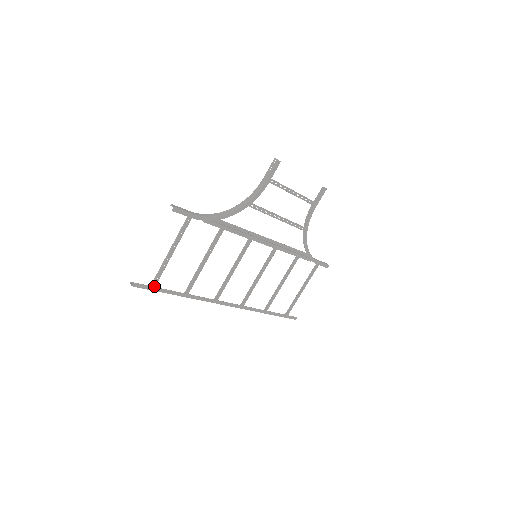
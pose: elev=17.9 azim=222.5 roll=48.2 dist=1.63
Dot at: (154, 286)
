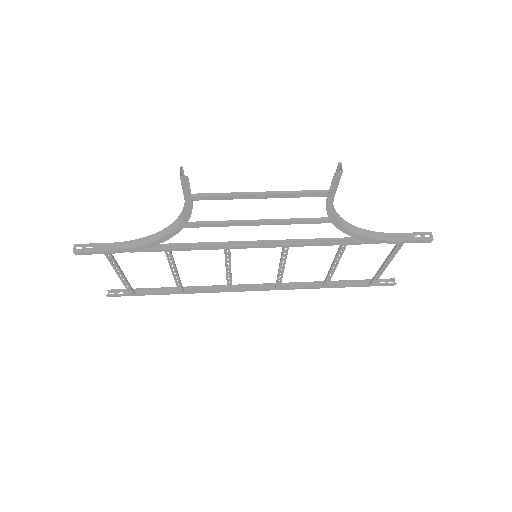
Dot at: (132, 293)
